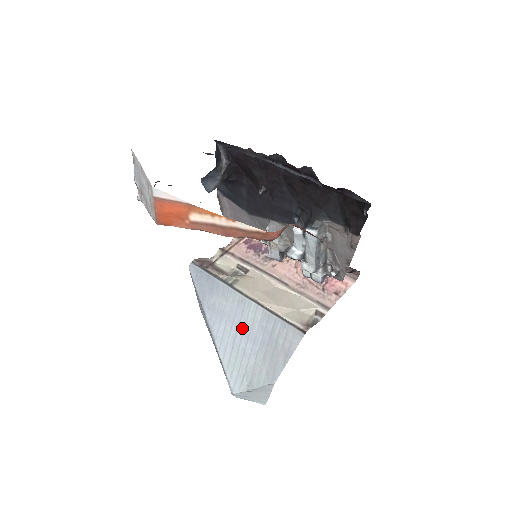
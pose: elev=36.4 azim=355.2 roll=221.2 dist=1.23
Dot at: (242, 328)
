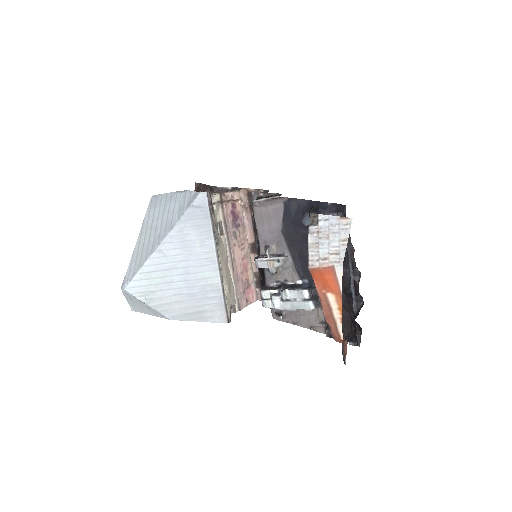
Dot at: (190, 271)
